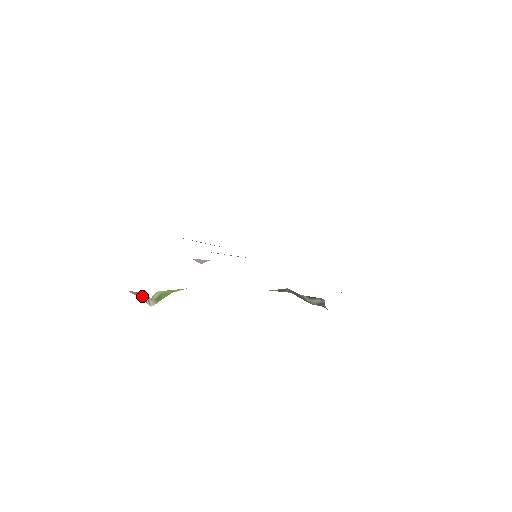
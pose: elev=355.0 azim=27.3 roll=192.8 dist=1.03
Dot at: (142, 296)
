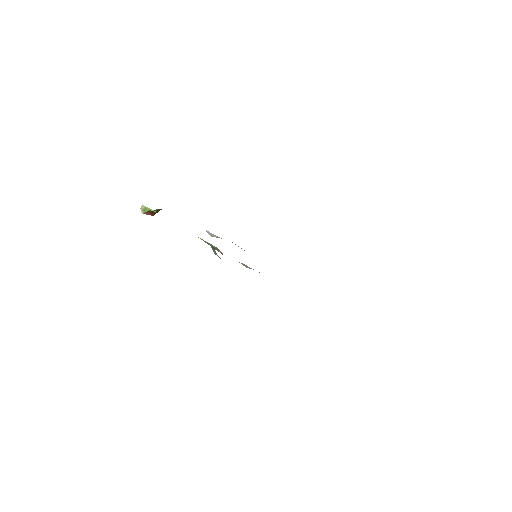
Dot at: occluded
